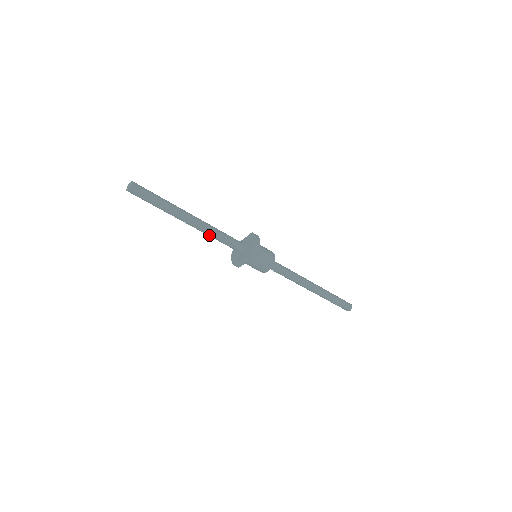
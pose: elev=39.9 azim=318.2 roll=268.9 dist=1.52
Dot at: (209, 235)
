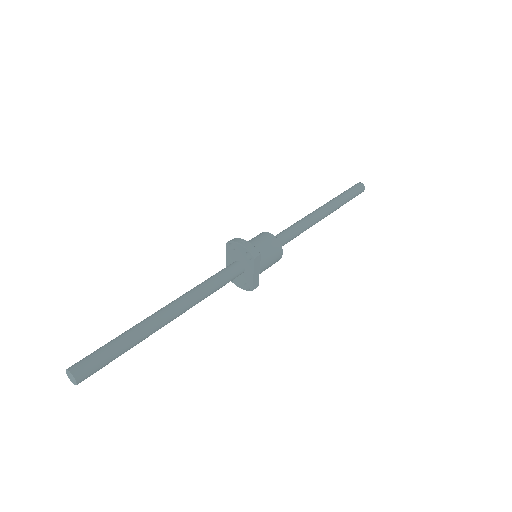
Dot at: occluded
